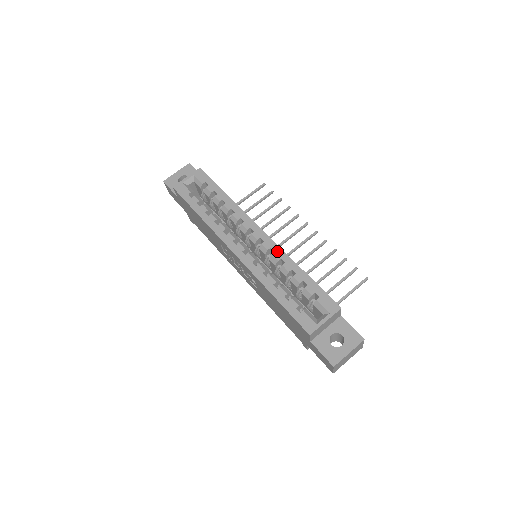
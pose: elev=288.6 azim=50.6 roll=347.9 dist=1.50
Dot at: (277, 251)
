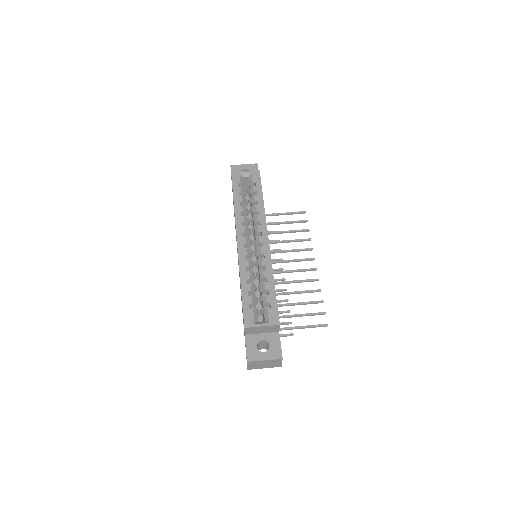
Dot at: (267, 259)
